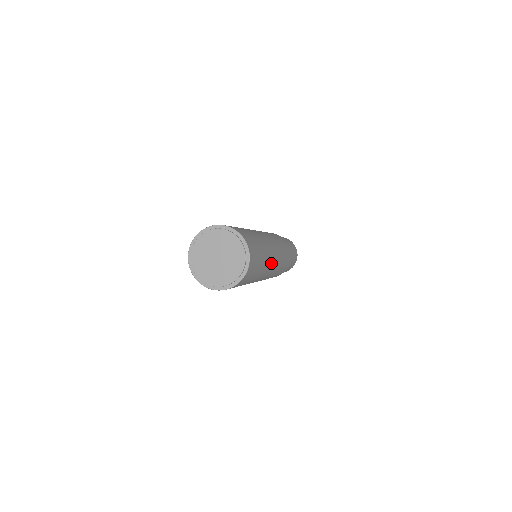
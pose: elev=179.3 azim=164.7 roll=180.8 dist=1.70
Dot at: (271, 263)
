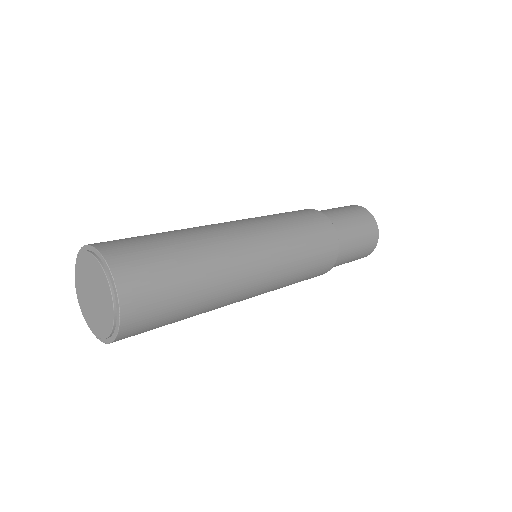
Dot at: (240, 277)
